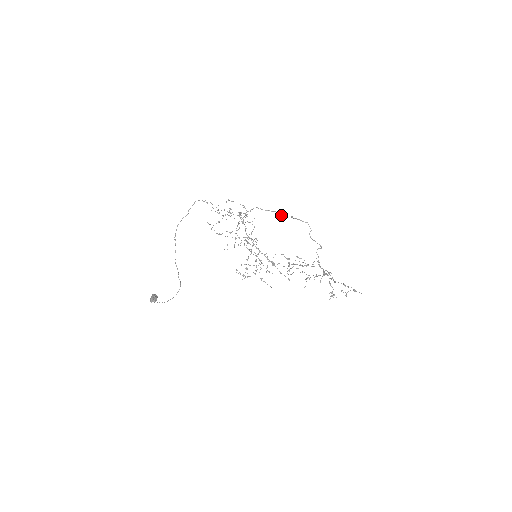
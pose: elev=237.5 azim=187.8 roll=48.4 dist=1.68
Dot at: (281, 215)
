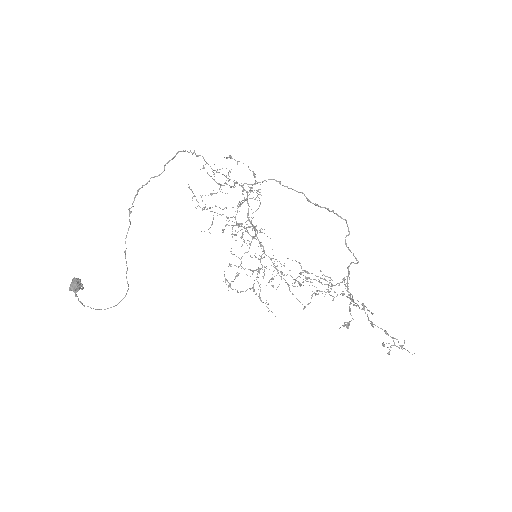
Dot at: occluded
